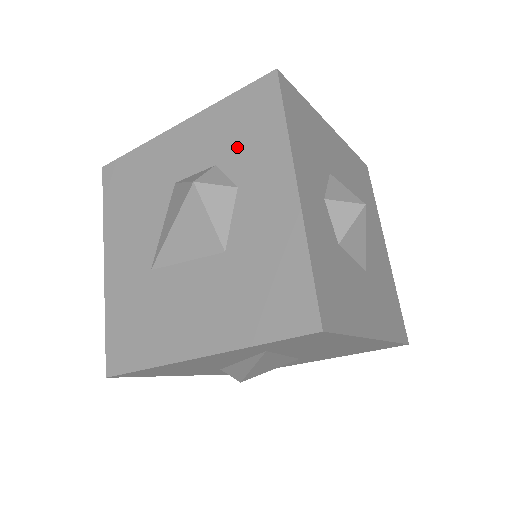
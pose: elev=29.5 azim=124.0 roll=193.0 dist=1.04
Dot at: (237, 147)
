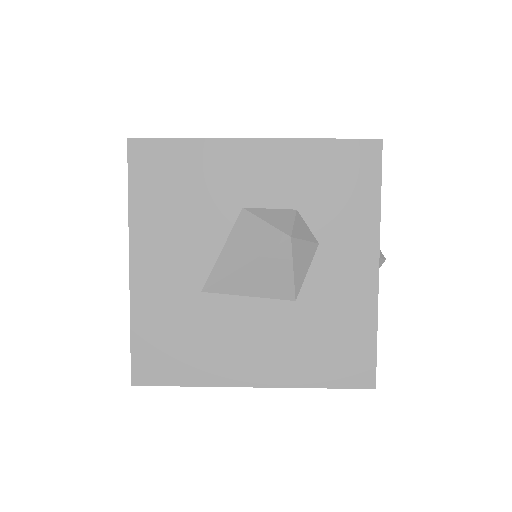
Dot at: (325, 202)
